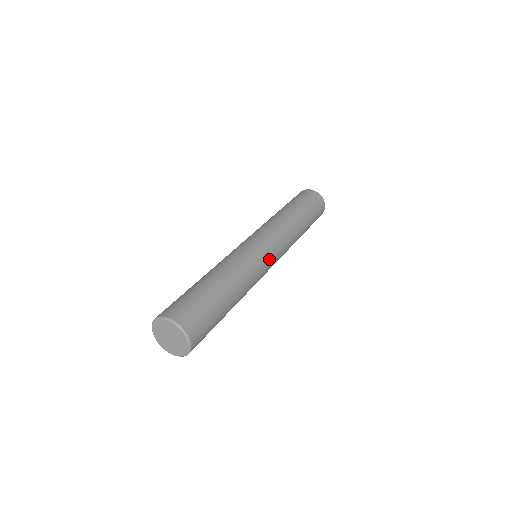
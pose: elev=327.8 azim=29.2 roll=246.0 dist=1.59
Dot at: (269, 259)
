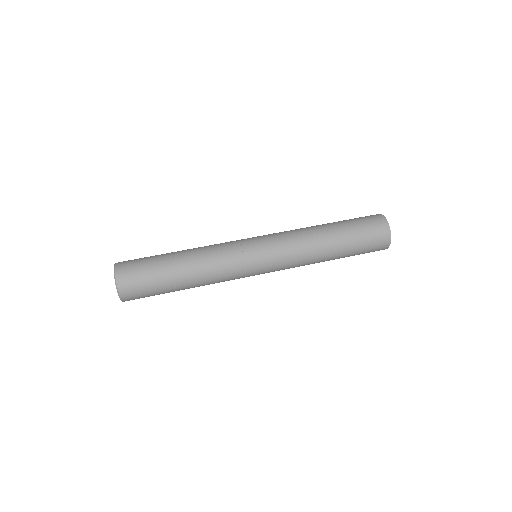
Dot at: (252, 253)
